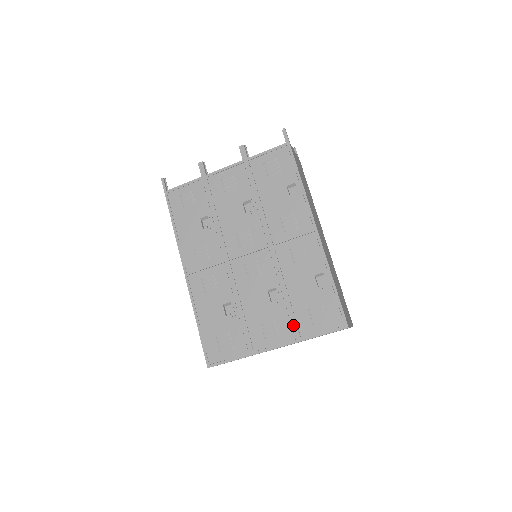
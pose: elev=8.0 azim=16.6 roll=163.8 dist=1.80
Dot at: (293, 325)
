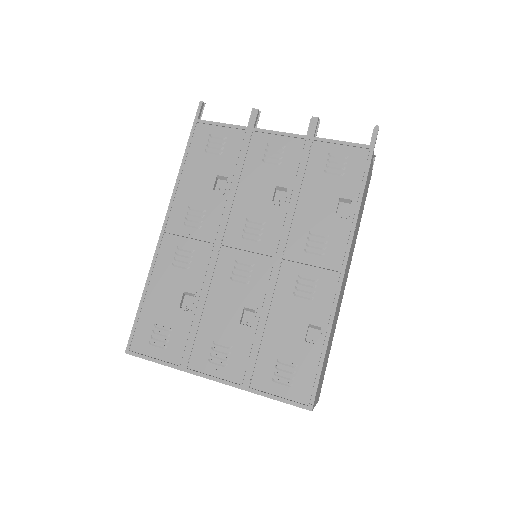
Dot at: (249, 366)
